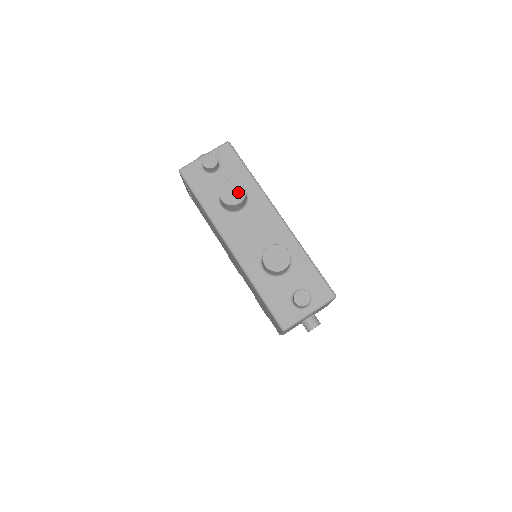
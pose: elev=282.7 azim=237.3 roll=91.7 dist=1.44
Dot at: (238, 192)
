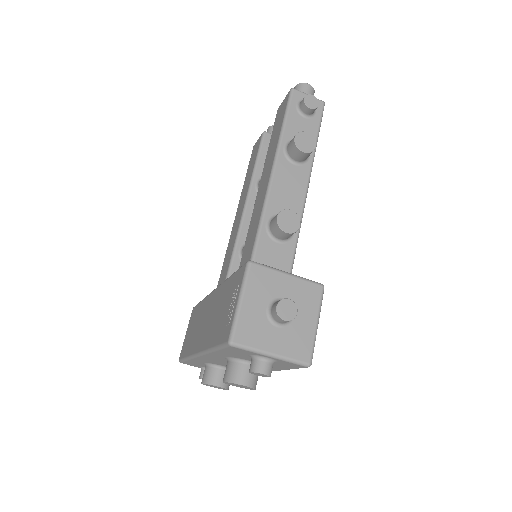
Dot at: occluded
